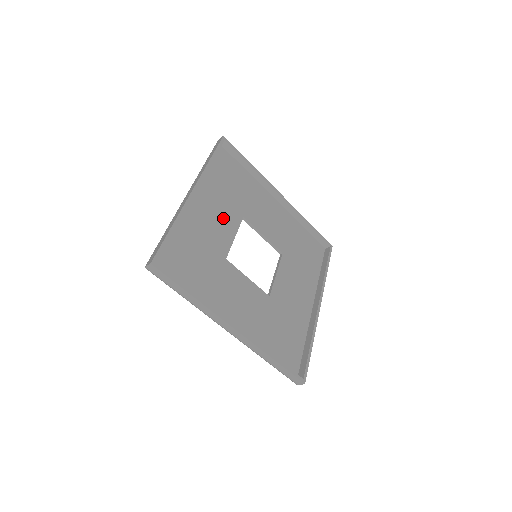
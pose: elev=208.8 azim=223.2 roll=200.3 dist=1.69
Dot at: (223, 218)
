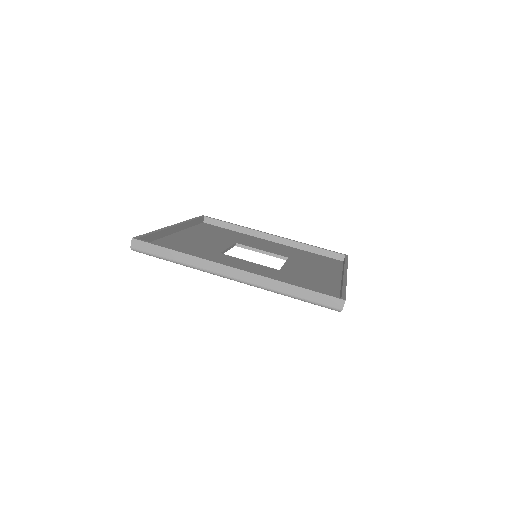
Dot at: (213, 241)
